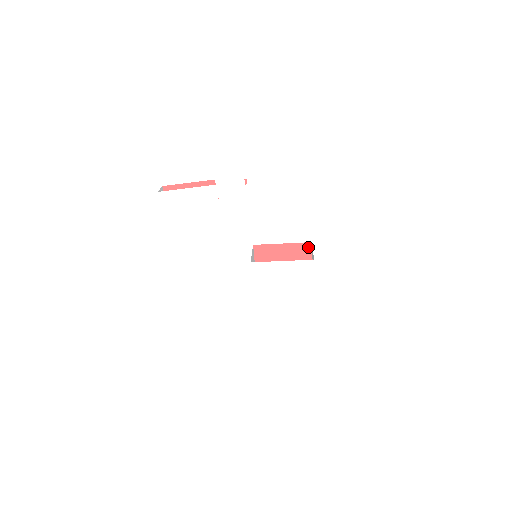
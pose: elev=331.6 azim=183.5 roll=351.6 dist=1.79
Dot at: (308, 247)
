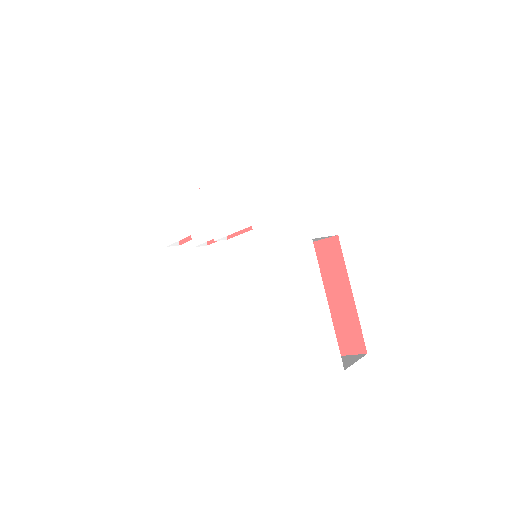
Dot at: (335, 244)
